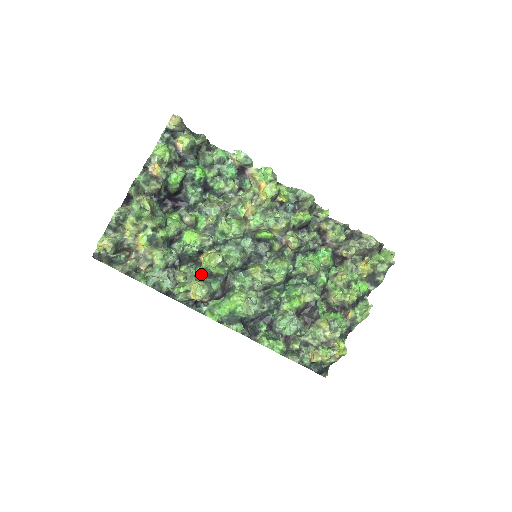
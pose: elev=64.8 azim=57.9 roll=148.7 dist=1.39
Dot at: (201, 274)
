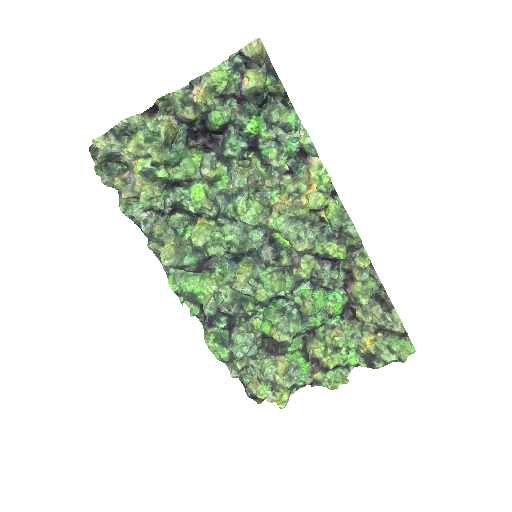
Dot at: occluded
